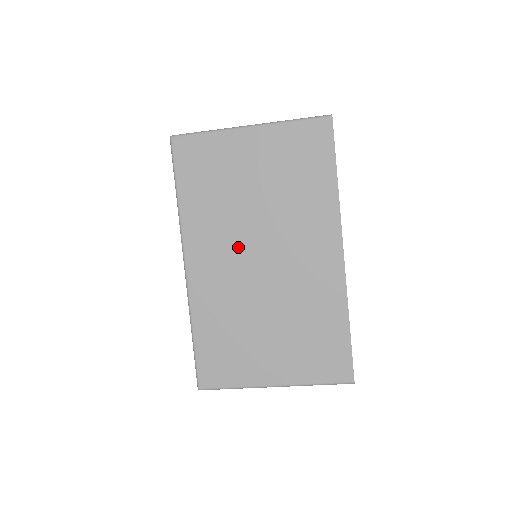
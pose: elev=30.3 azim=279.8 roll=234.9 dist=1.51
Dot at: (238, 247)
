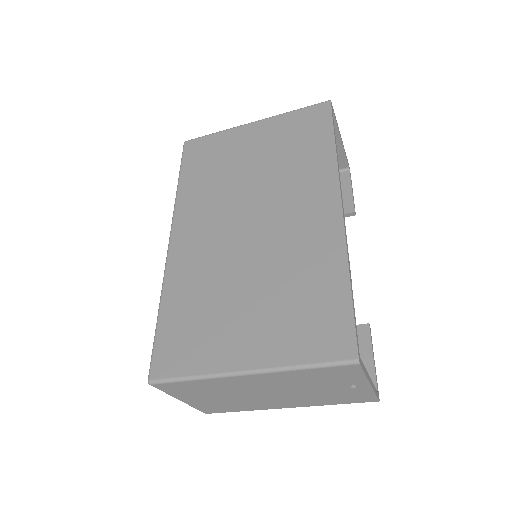
Dot at: (227, 216)
